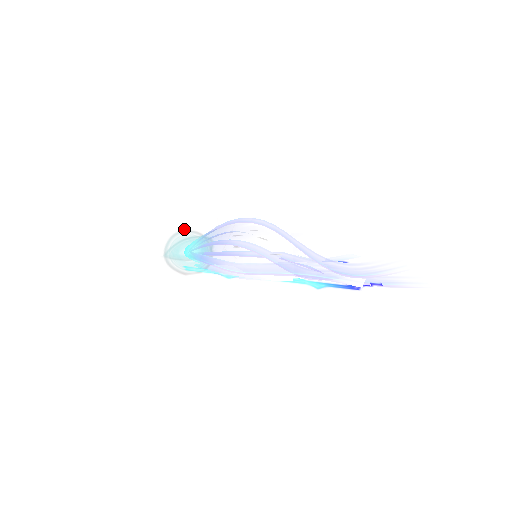
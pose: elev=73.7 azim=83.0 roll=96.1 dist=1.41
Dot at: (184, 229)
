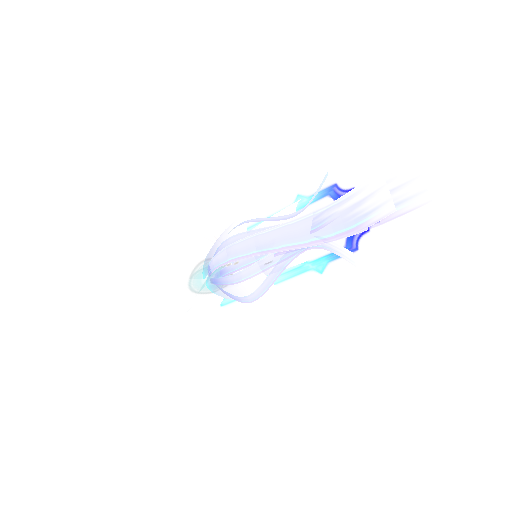
Dot at: occluded
